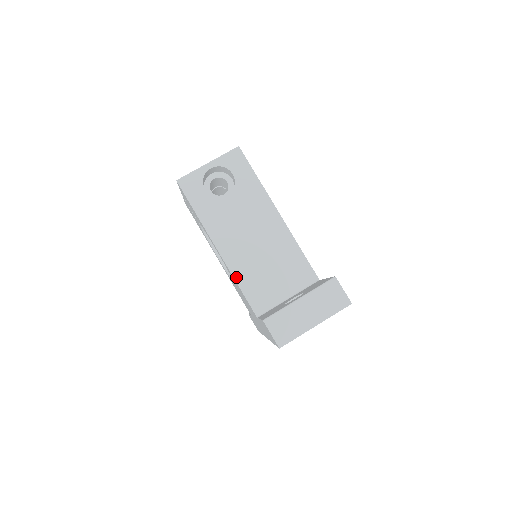
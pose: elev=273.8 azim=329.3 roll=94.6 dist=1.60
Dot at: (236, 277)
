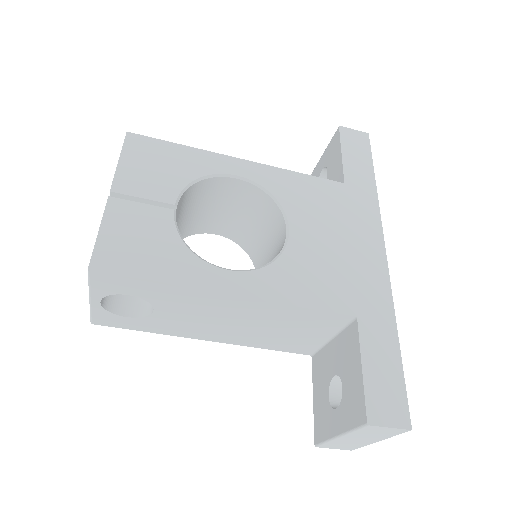
Dot at: (255, 346)
